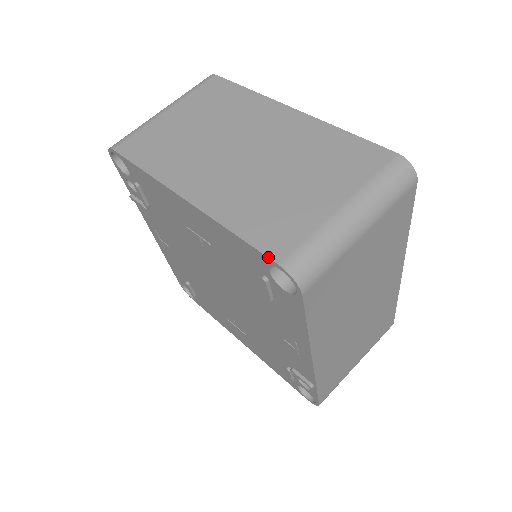
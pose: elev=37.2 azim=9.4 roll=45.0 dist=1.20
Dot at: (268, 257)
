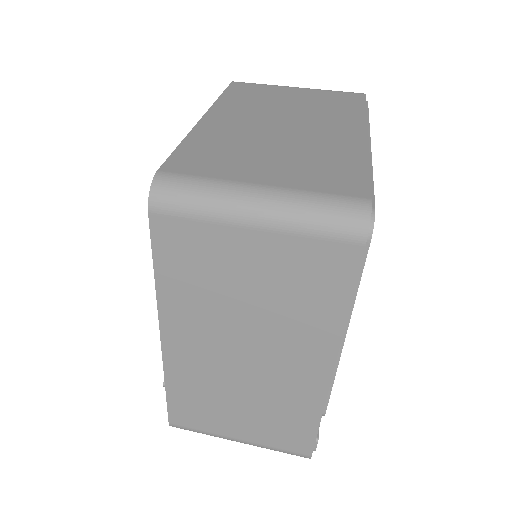
Dot at: (163, 164)
